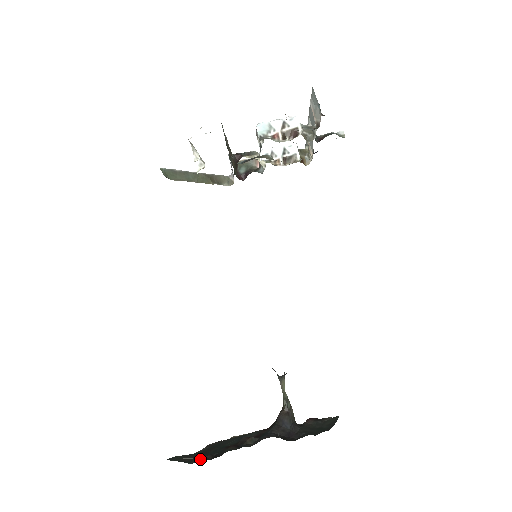
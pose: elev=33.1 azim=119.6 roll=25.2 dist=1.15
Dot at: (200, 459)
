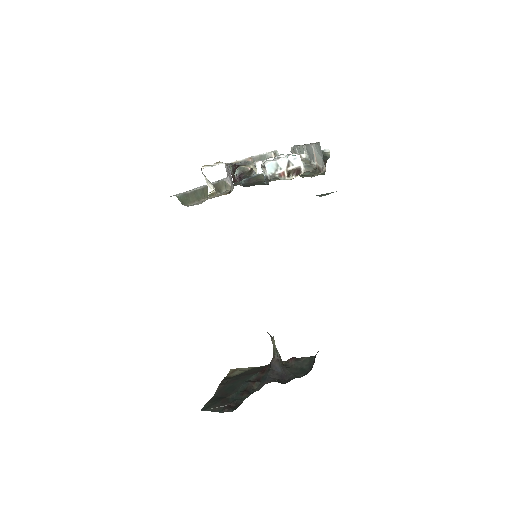
Dot at: (228, 409)
